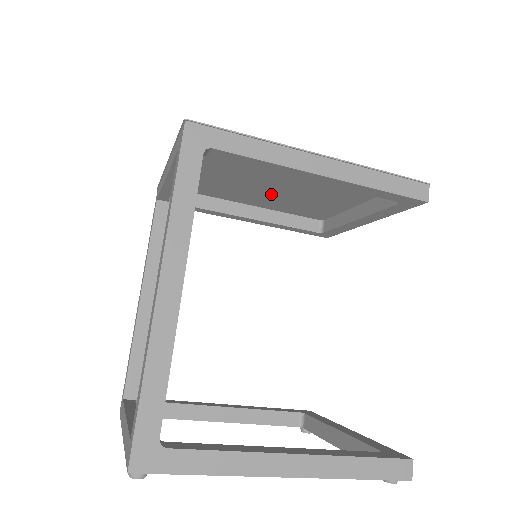
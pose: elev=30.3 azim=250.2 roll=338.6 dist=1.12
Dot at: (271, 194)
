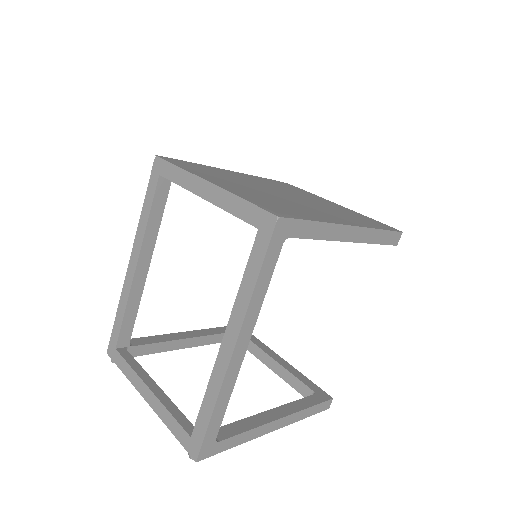
Dot at: occluded
